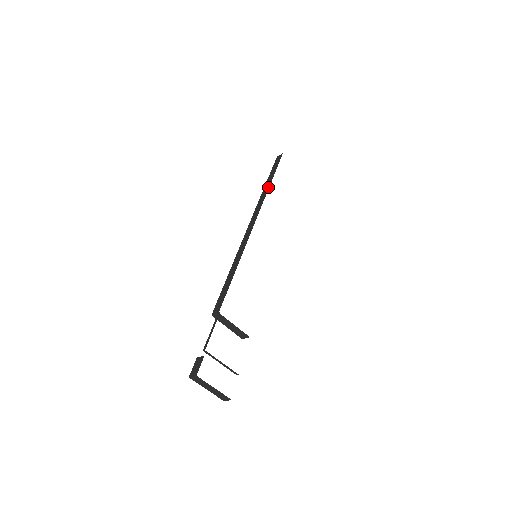
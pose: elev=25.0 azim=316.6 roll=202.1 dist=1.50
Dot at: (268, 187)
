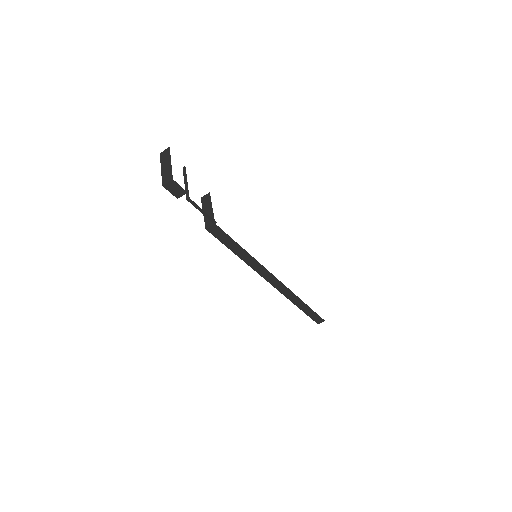
Dot at: occluded
